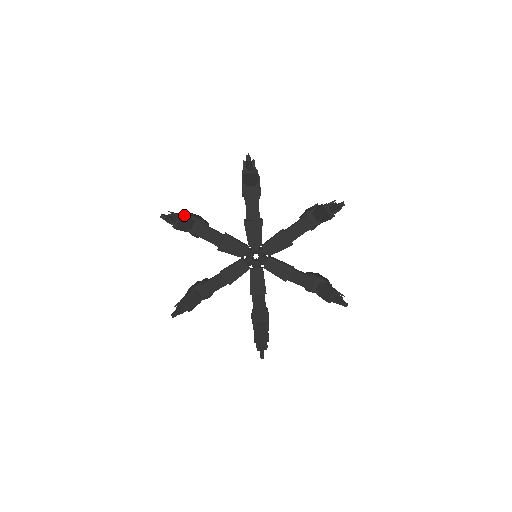
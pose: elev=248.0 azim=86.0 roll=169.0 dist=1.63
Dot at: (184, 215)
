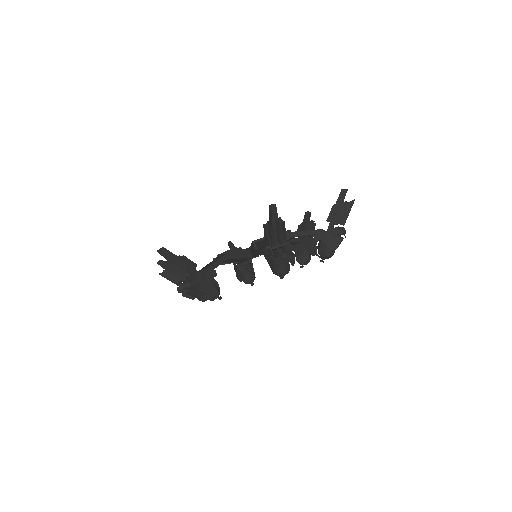
Dot at: occluded
